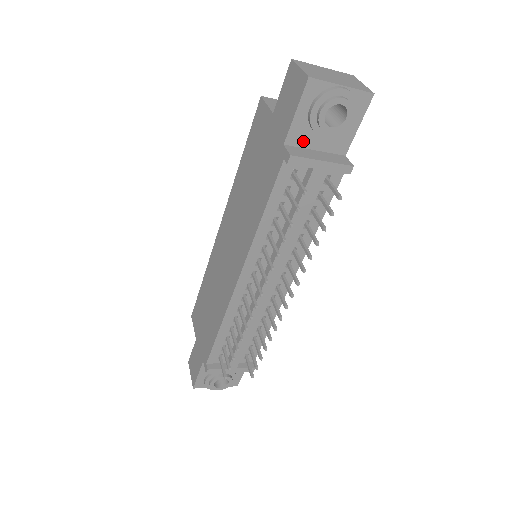
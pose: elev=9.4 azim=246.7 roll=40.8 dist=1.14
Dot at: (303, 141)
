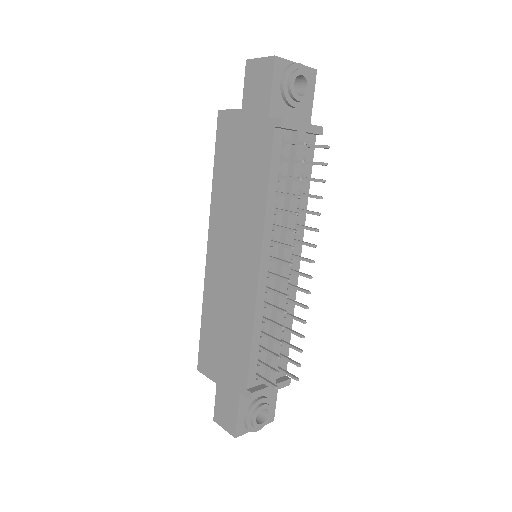
Dot at: (280, 114)
